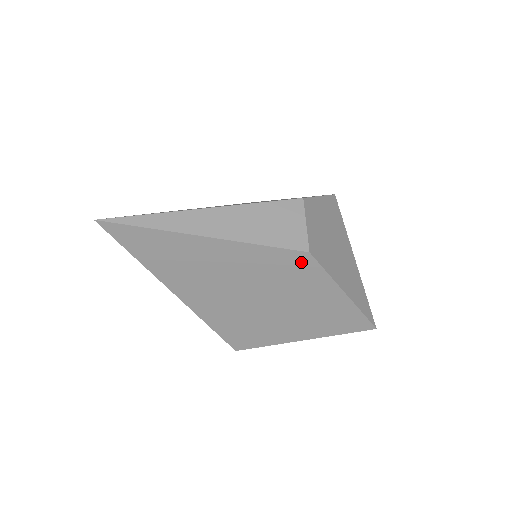
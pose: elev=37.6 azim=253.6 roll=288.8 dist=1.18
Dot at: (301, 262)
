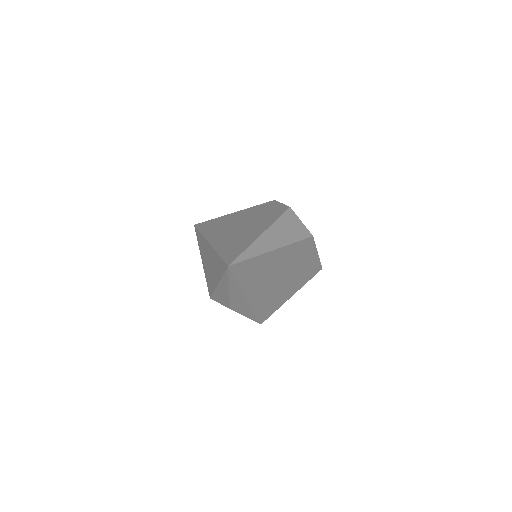
Dot at: (308, 244)
